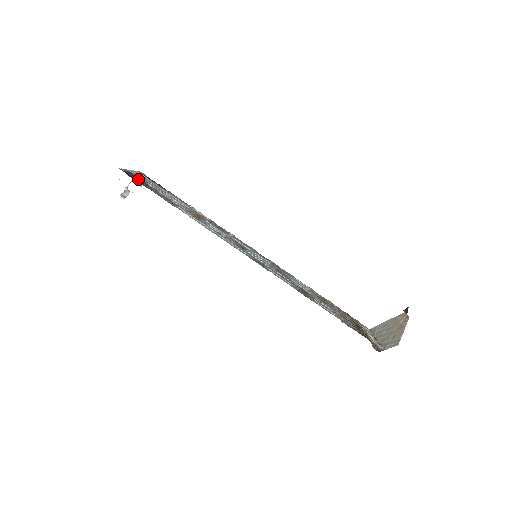
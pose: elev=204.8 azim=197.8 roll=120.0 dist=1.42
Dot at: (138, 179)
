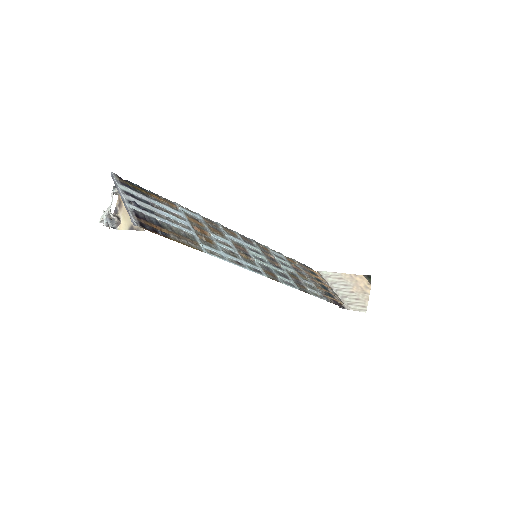
Dot at: (150, 222)
